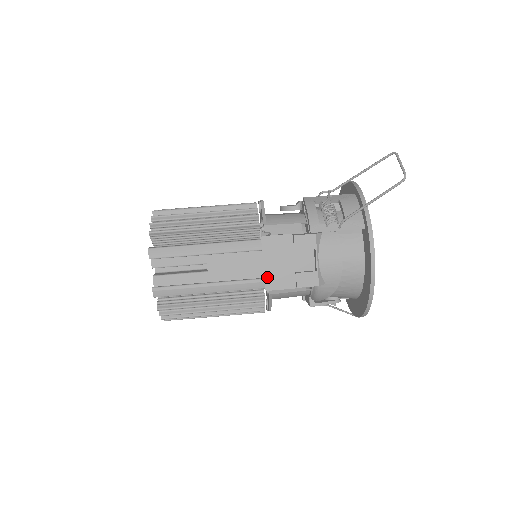
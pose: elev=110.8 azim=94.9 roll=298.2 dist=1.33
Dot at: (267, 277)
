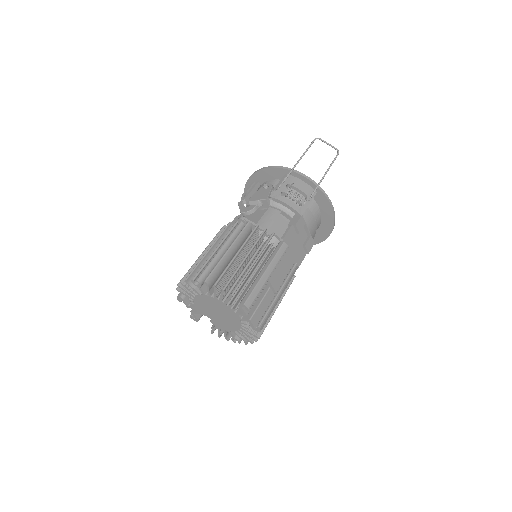
Dot at: (294, 261)
